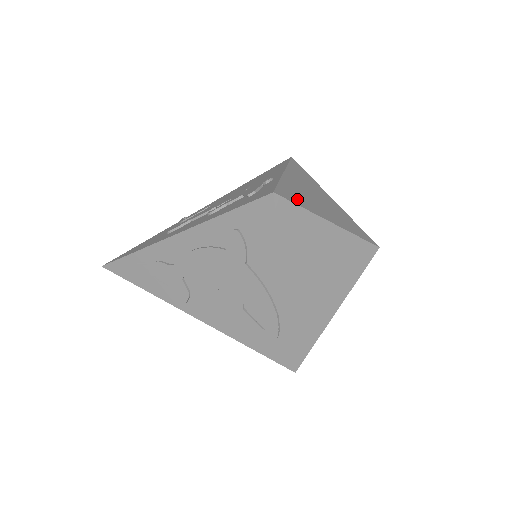
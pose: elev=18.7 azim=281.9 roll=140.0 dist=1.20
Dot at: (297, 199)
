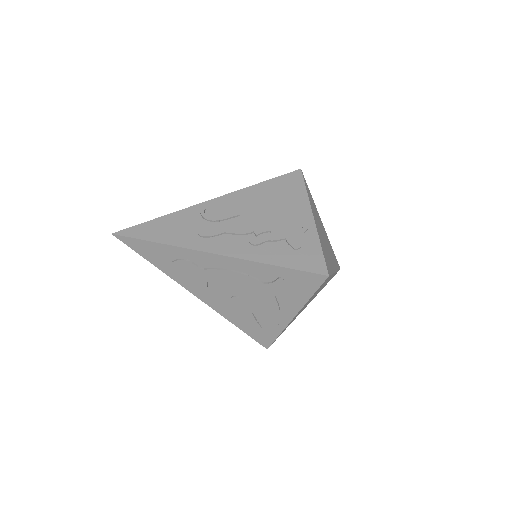
Dot at: (329, 264)
